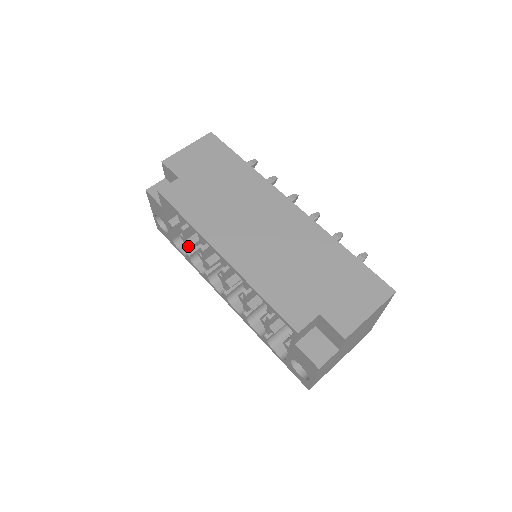
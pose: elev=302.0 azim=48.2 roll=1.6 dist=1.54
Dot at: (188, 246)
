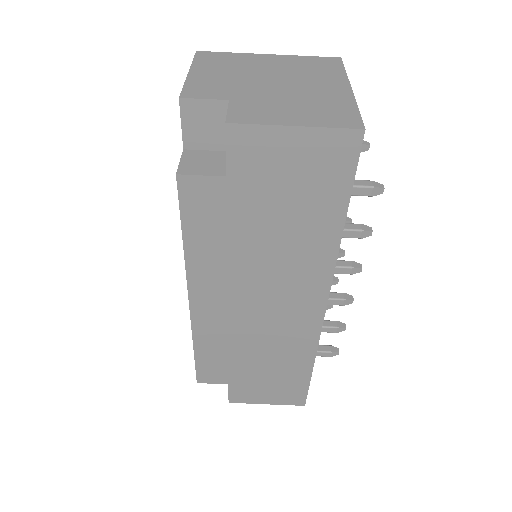
Dot at: occluded
